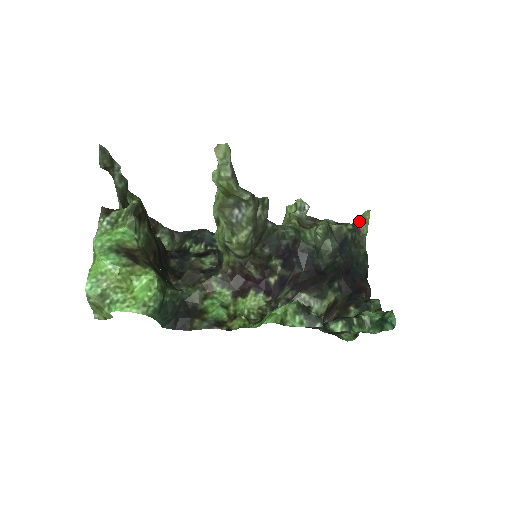
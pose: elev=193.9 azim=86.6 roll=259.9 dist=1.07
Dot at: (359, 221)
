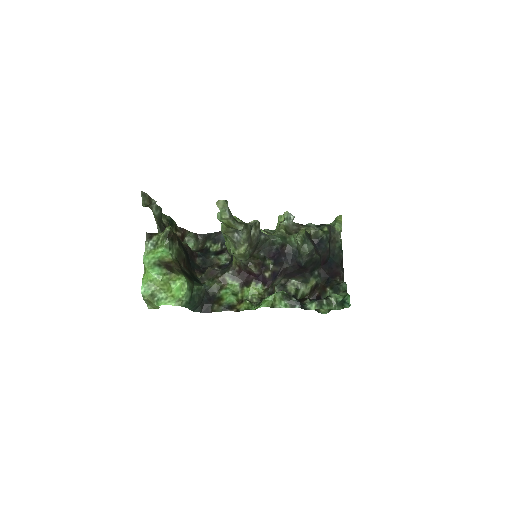
Dot at: (335, 222)
